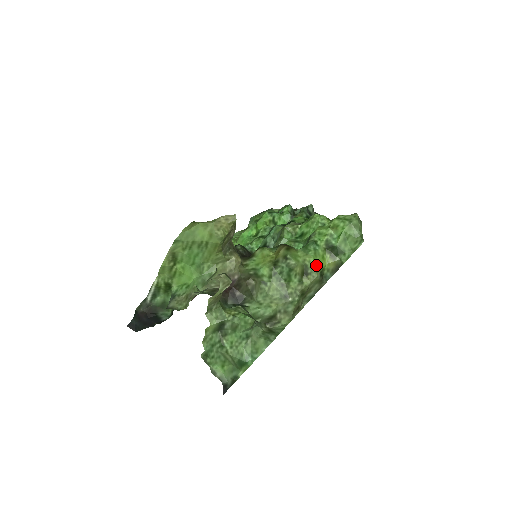
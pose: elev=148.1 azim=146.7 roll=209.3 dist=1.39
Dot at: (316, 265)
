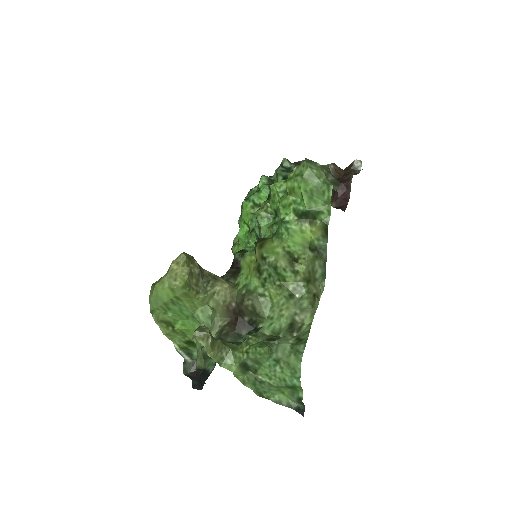
Dot at: (298, 245)
